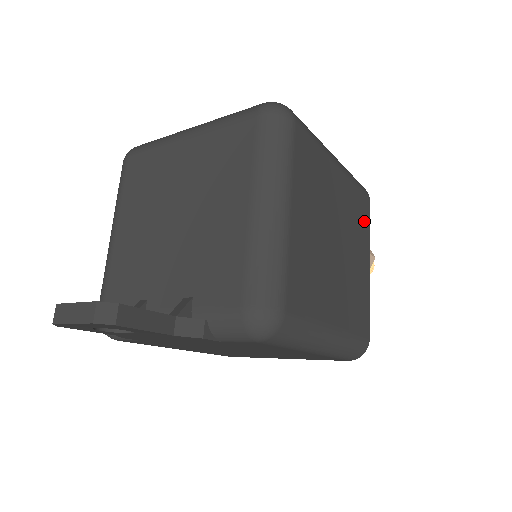
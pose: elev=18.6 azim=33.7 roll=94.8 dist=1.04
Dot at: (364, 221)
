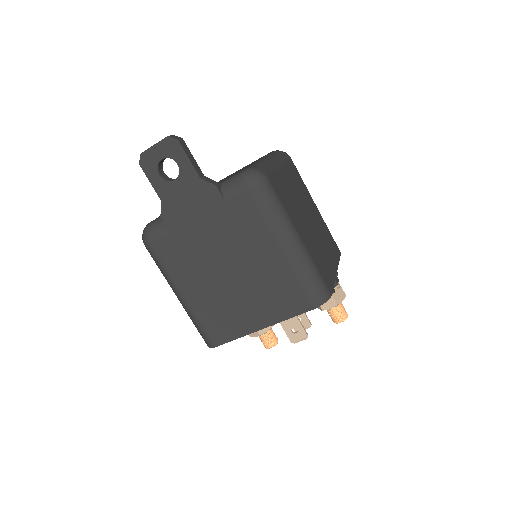
Dot at: (334, 252)
